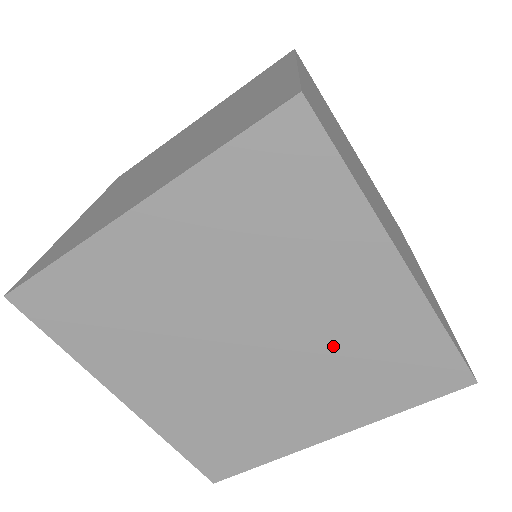
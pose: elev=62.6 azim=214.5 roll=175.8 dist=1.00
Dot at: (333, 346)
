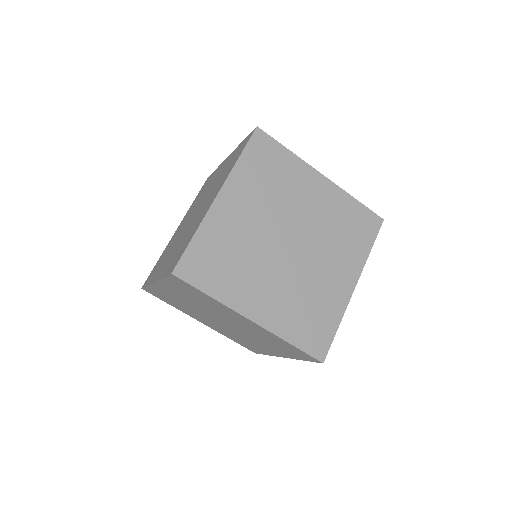
Dot at: (253, 333)
